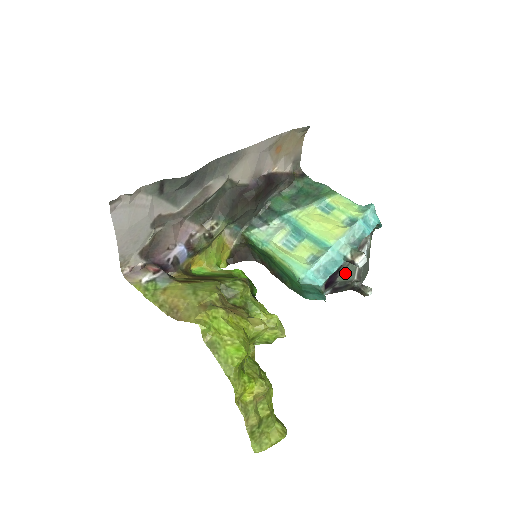
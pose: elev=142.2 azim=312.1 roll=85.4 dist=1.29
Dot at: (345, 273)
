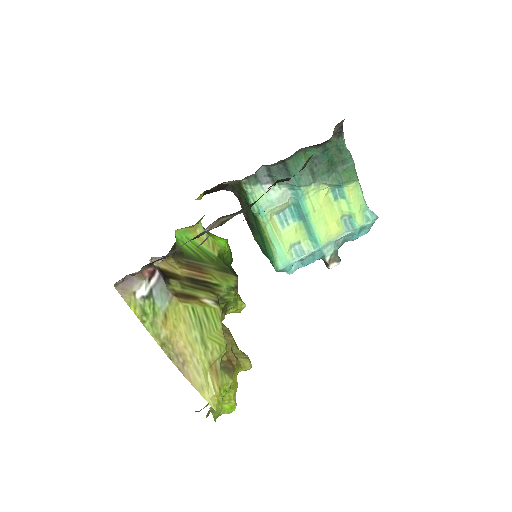
Dot at: occluded
